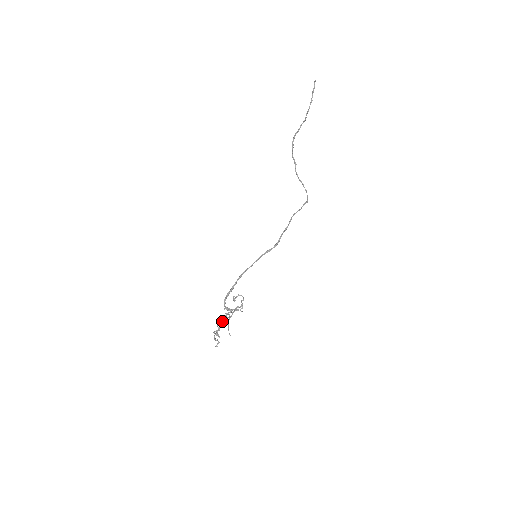
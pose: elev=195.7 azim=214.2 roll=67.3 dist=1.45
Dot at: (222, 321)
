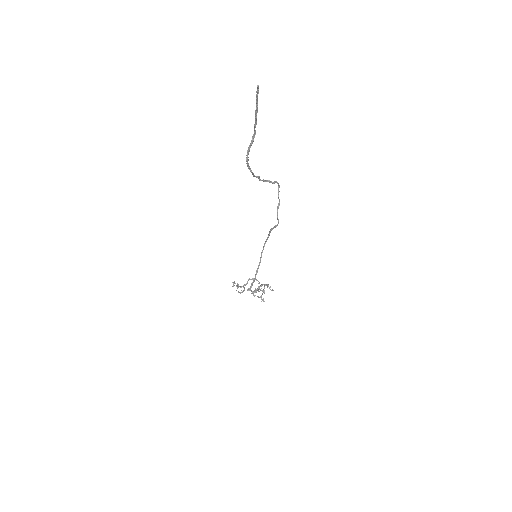
Dot at: (244, 288)
